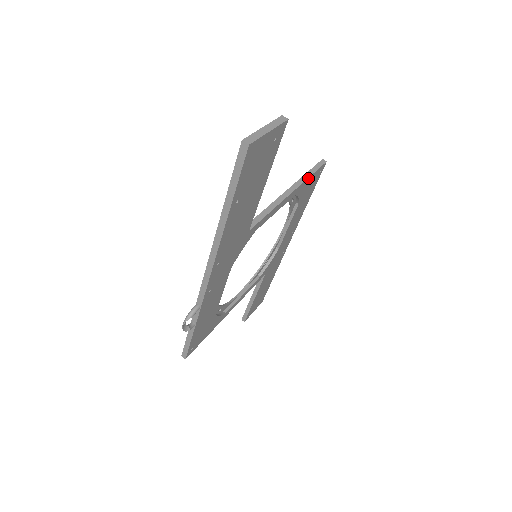
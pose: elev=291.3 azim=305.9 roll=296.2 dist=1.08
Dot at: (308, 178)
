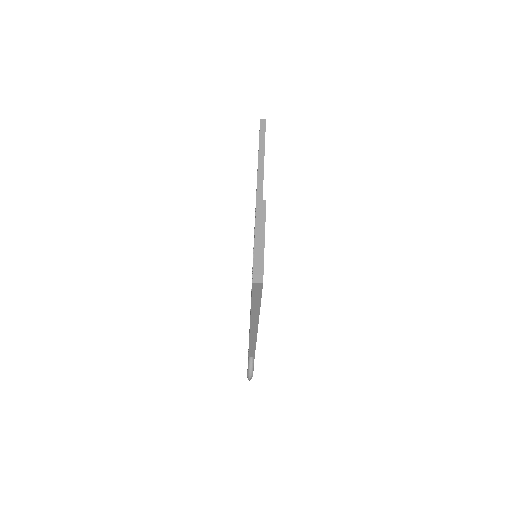
Dot at: occluded
